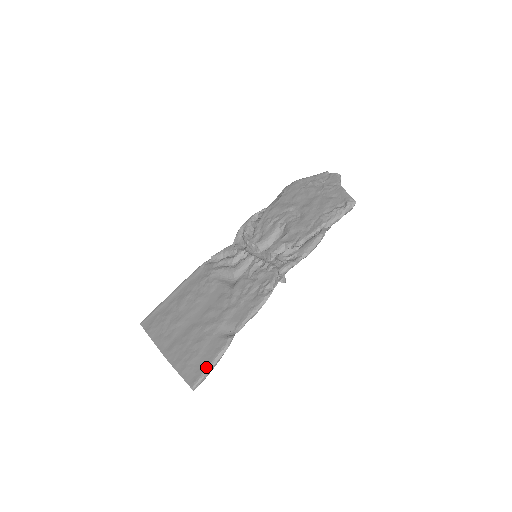
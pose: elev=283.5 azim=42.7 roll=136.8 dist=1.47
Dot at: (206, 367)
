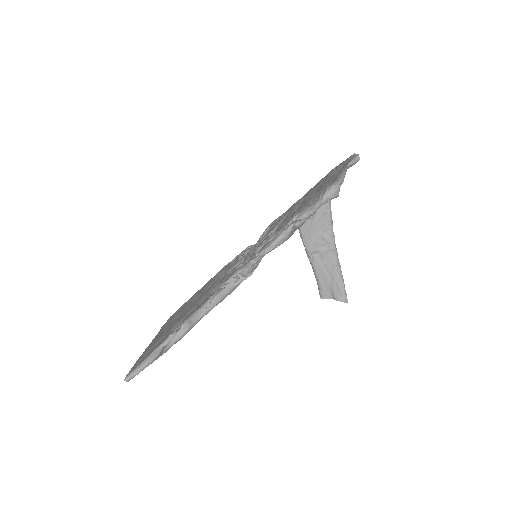
Dot at: (142, 361)
